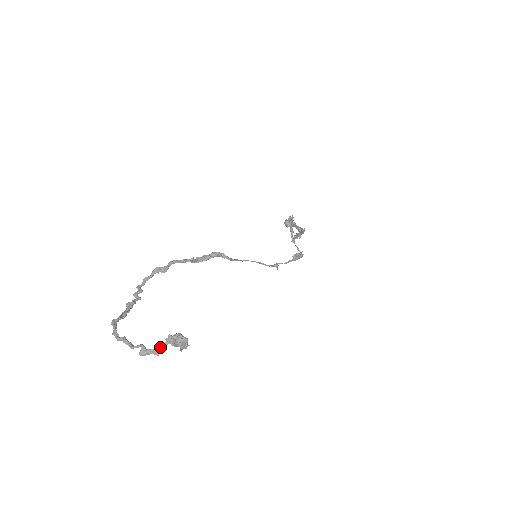
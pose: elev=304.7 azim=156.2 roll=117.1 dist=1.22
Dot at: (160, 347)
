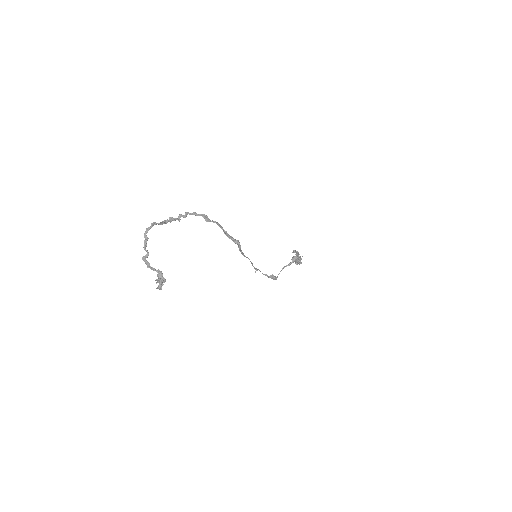
Dot at: (153, 268)
